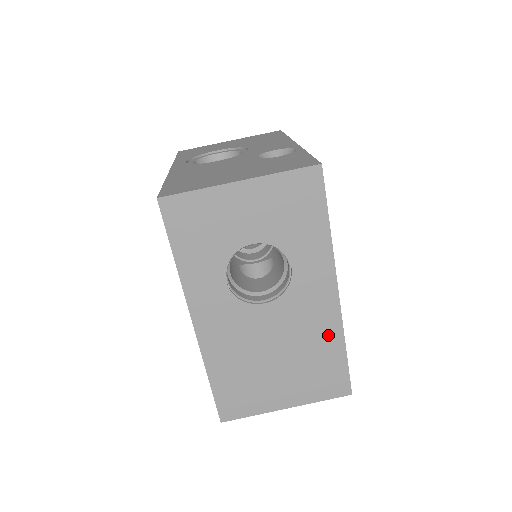
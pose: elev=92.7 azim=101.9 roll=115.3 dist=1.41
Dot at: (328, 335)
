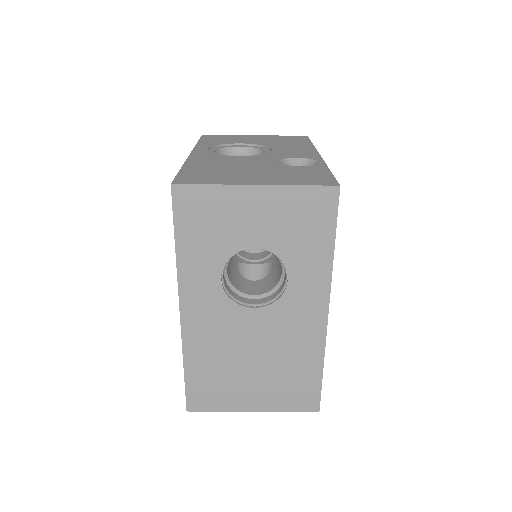
Dot at: (309, 351)
